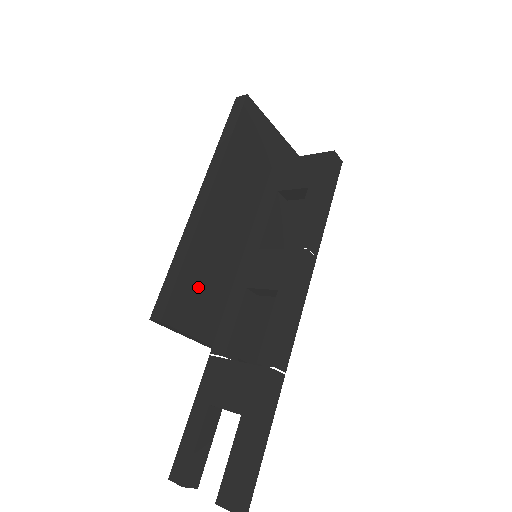
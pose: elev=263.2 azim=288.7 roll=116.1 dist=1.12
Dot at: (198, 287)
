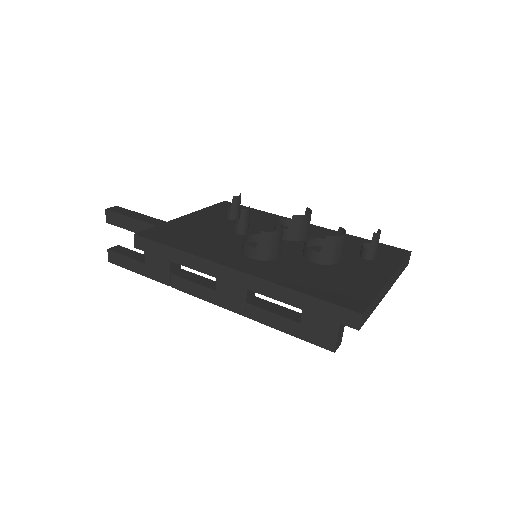
Dot at: occluded
